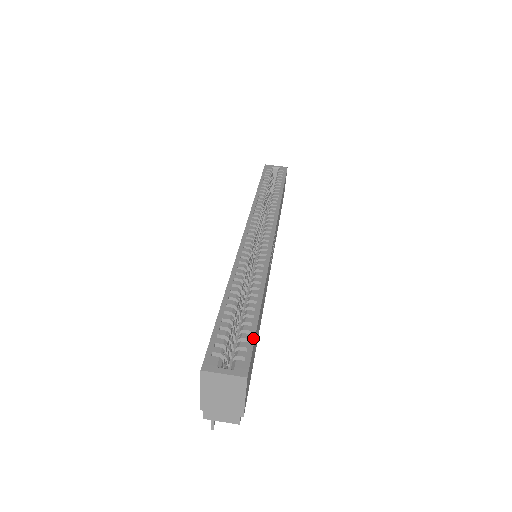
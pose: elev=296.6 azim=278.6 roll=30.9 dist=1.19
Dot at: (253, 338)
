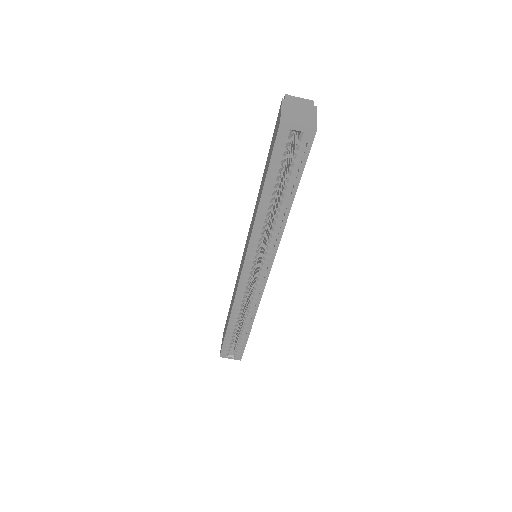
Dot at: (244, 347)
